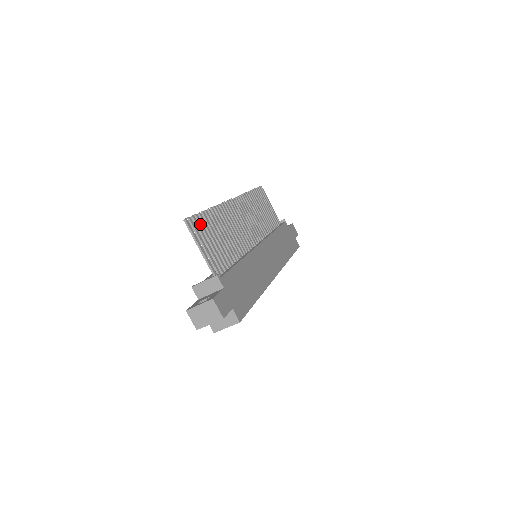
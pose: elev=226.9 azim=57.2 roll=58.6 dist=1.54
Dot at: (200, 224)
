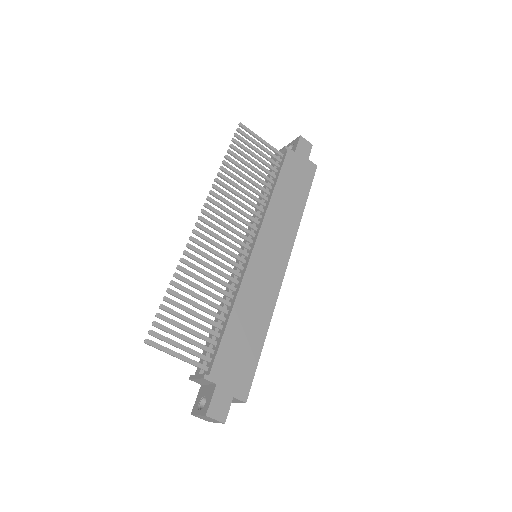
Dot at: occluded
